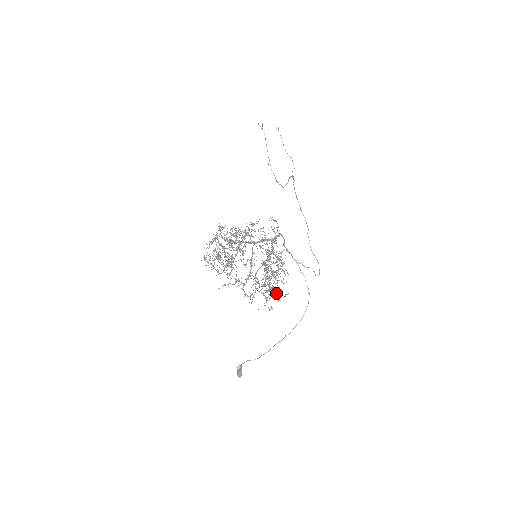
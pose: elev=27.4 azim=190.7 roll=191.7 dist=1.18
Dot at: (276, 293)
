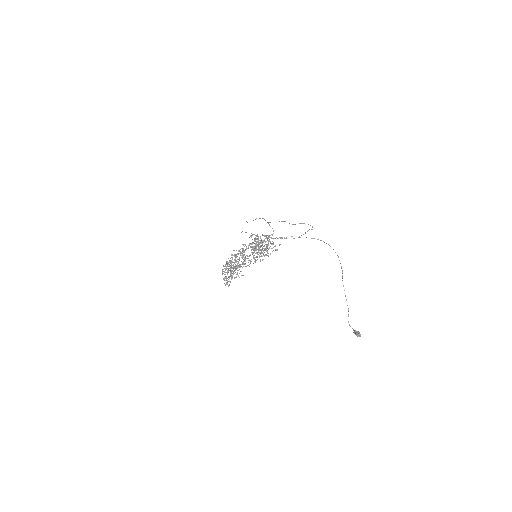
Dot at: (273, 250)
